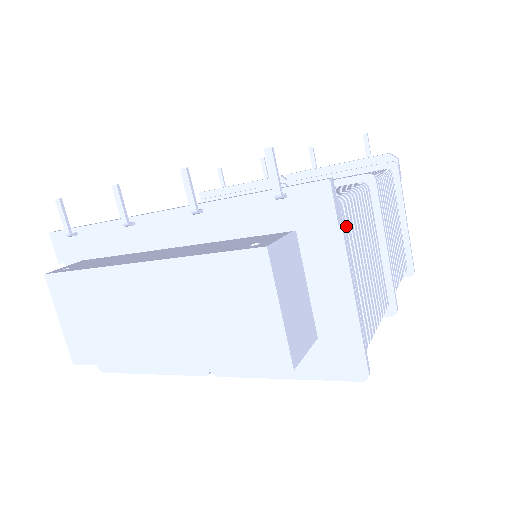
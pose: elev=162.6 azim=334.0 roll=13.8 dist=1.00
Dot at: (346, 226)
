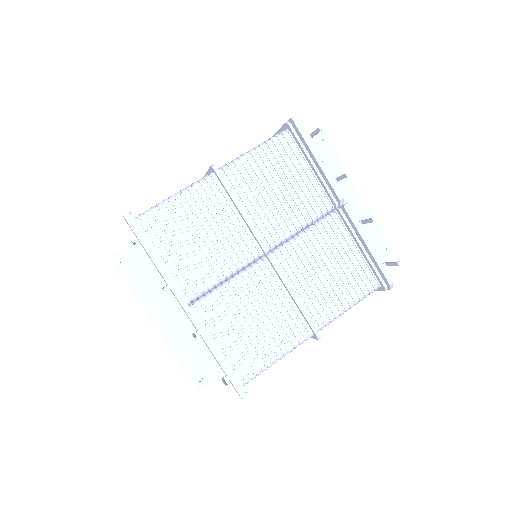
Dot at: occluded
